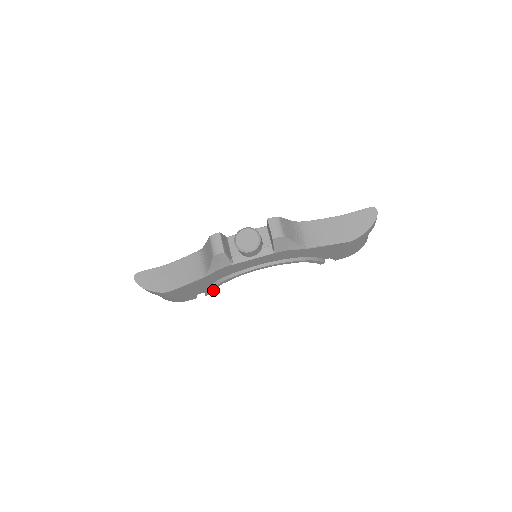
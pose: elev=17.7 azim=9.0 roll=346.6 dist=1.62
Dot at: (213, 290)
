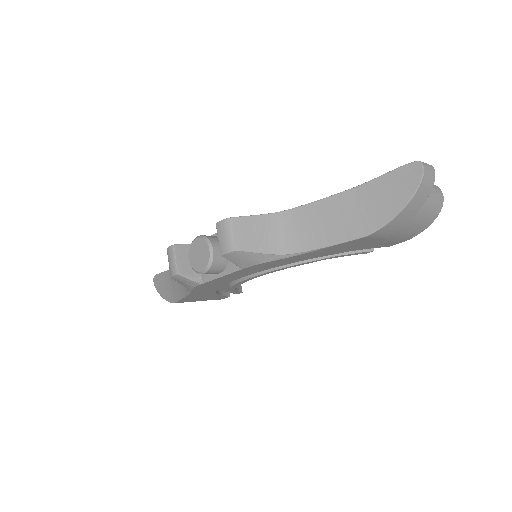
Dot at: (237, 291)
